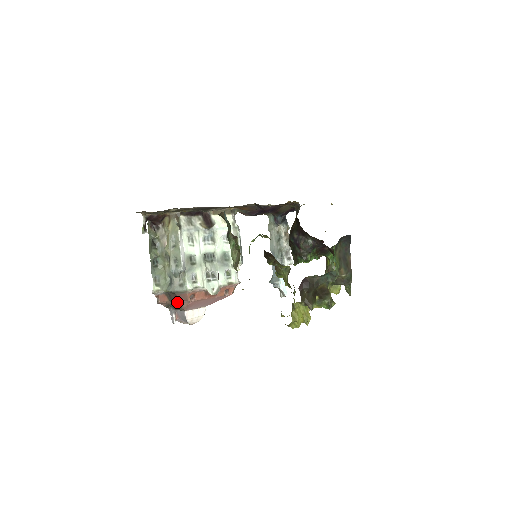
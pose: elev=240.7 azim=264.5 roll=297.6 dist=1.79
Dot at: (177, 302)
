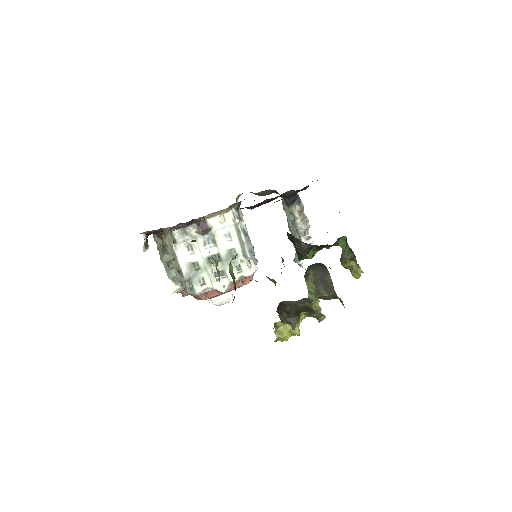
Dot at: occluded
